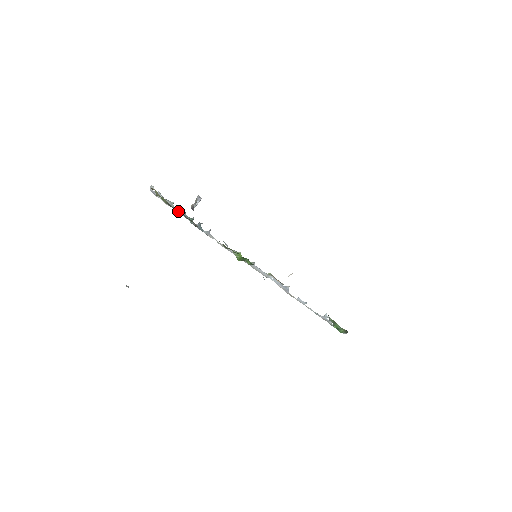
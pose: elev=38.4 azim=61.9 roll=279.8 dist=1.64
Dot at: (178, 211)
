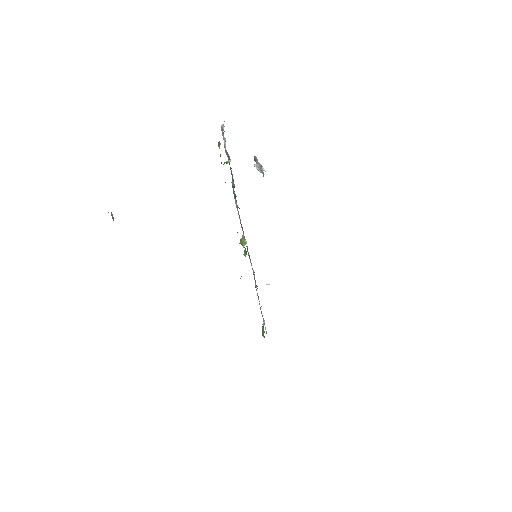
Dot at: occluded
